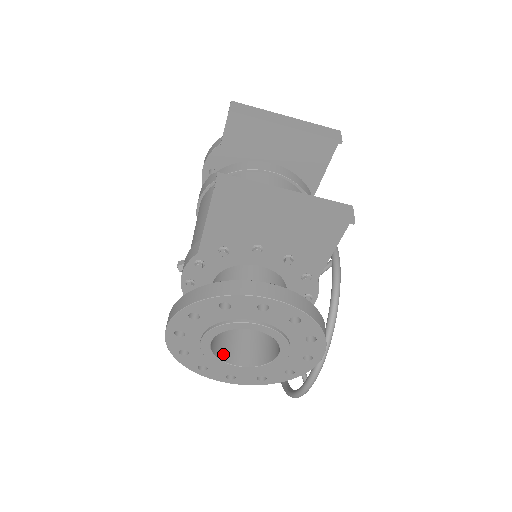
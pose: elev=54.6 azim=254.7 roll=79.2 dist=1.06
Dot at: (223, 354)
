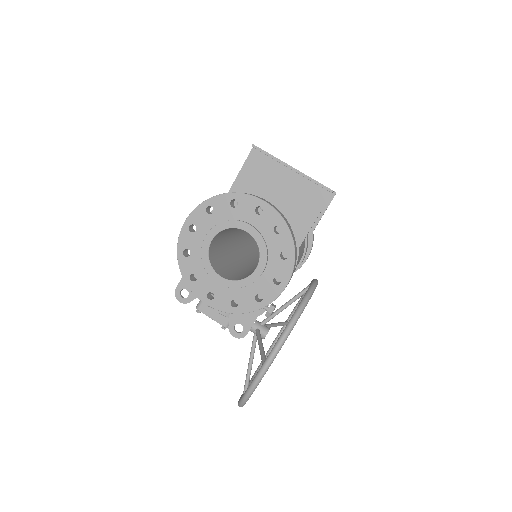
Dot at: (214, 266)
